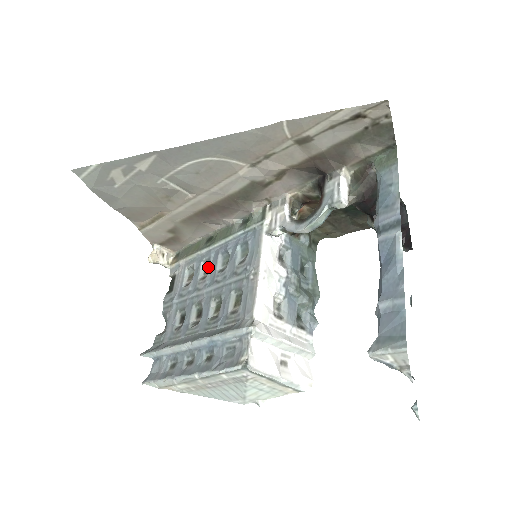
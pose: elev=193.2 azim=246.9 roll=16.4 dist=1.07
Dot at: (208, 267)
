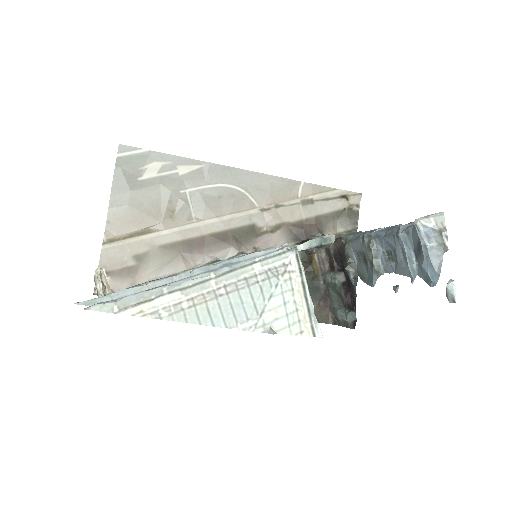
Dot at: occluded
